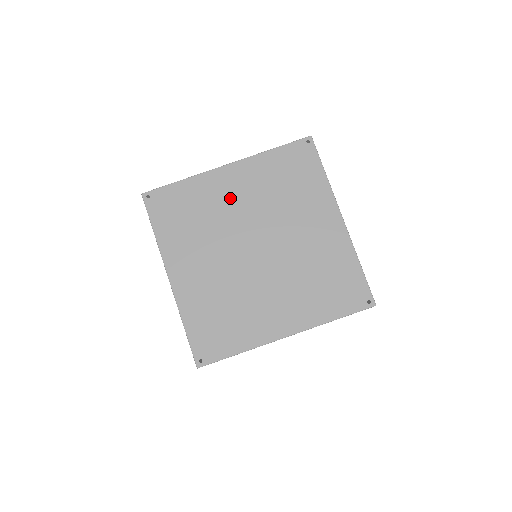
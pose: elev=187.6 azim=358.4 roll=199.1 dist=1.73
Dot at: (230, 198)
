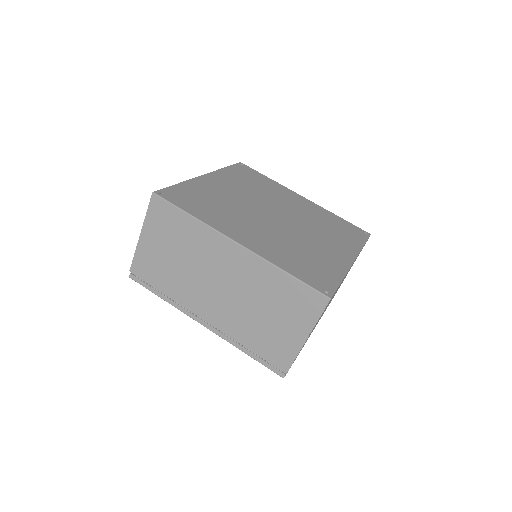
Dot at: (288, 200)
